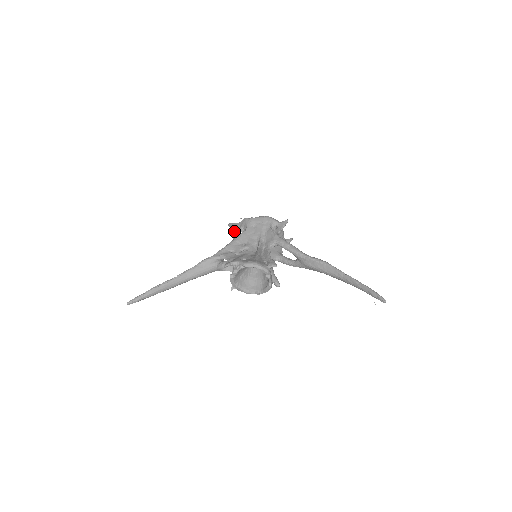
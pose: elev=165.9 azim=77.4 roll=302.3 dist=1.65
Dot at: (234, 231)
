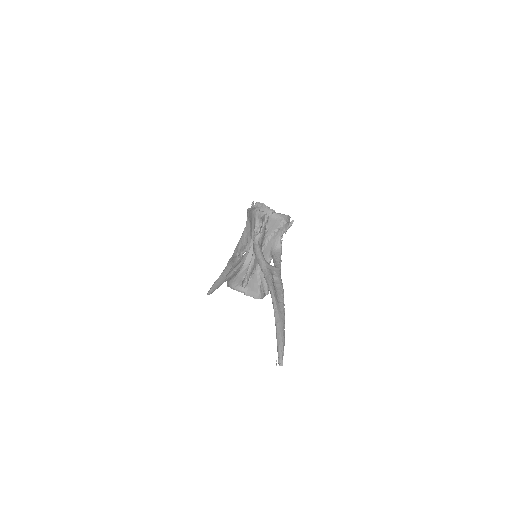
Dot at: occluded
